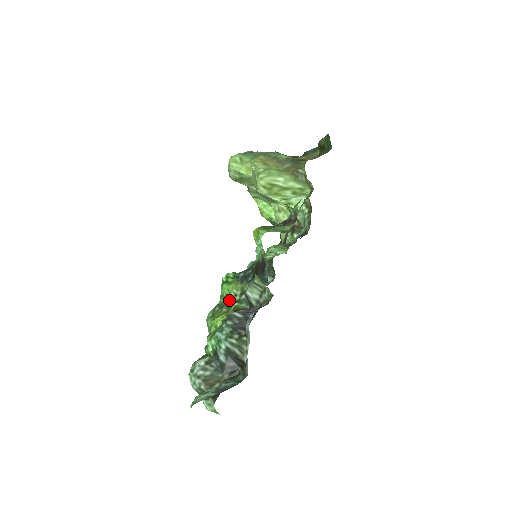
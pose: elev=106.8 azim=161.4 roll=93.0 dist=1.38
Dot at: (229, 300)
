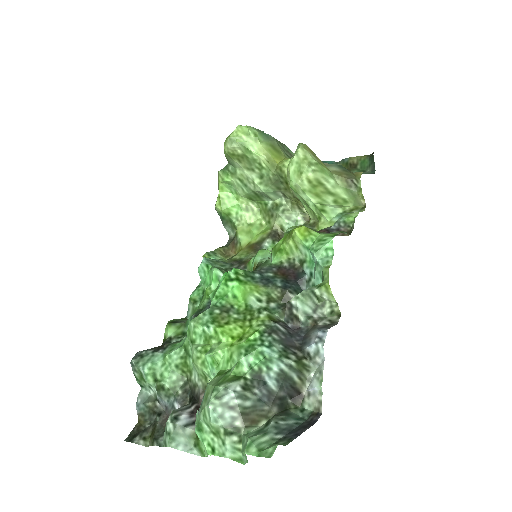
Dot at: (240, 304)
